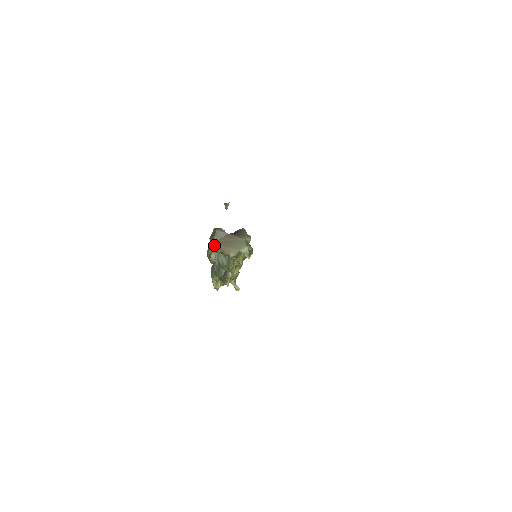
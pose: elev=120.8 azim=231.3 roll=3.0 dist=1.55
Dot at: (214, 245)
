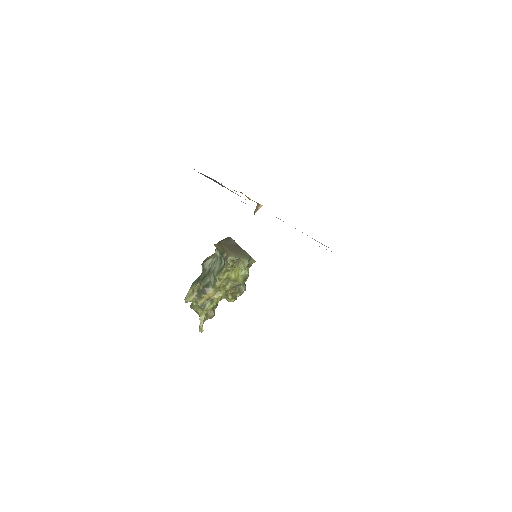
Dot at: (220, 244)
